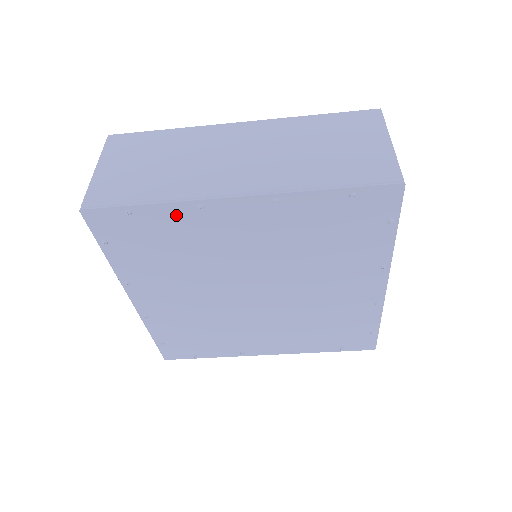
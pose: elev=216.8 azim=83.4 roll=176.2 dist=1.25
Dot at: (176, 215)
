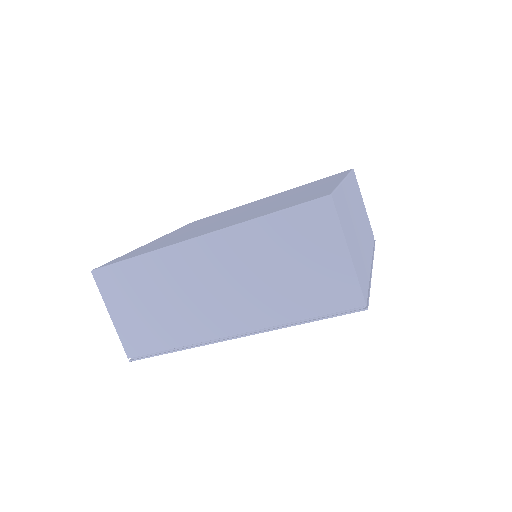
Dot at: occluded
